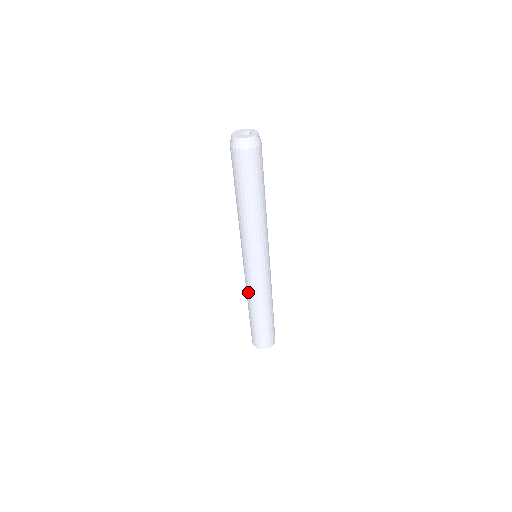
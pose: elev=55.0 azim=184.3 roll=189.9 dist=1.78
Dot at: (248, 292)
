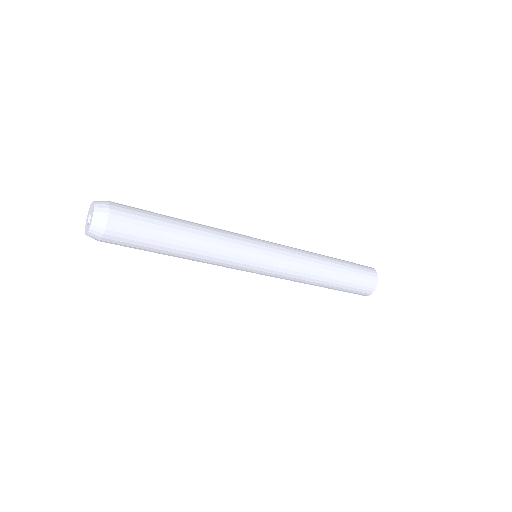
Dot at: occluded
